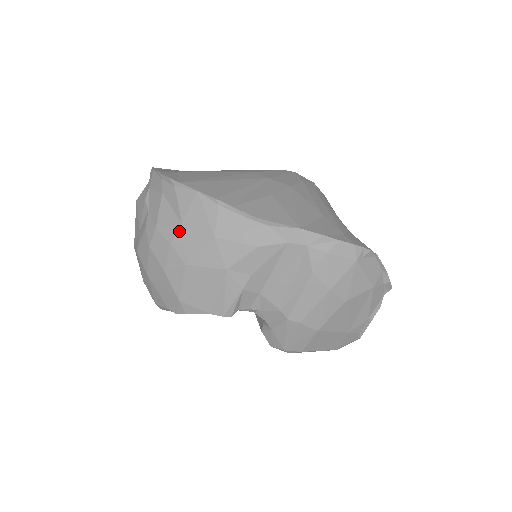
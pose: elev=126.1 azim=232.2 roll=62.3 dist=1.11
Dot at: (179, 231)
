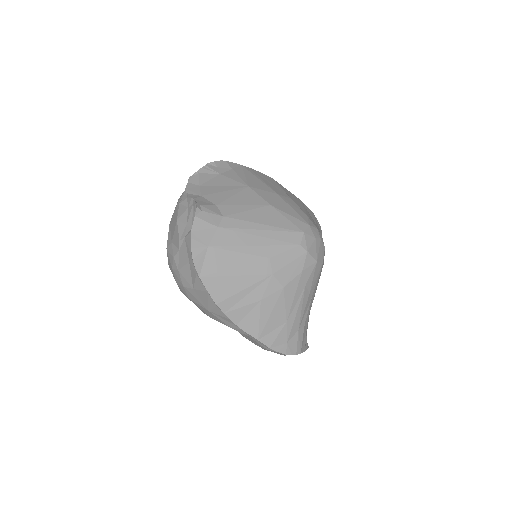
Dot at: (190, 289)
